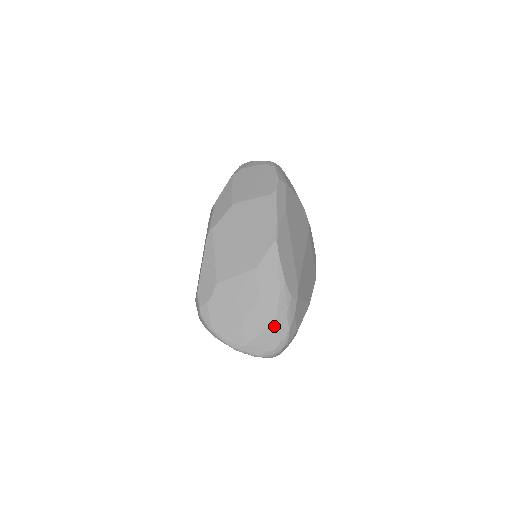
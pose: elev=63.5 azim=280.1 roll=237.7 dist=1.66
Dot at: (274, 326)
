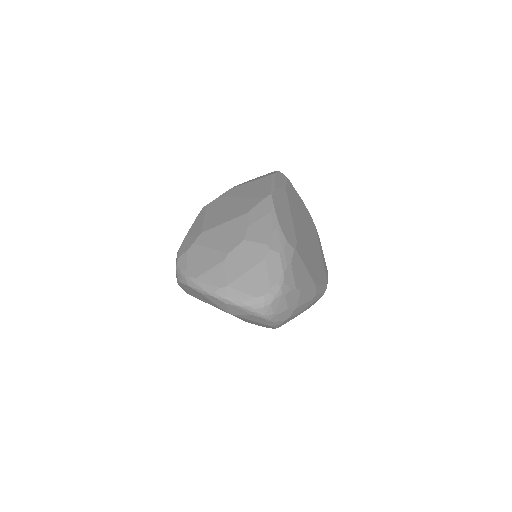
Dot at: (263, 265)
